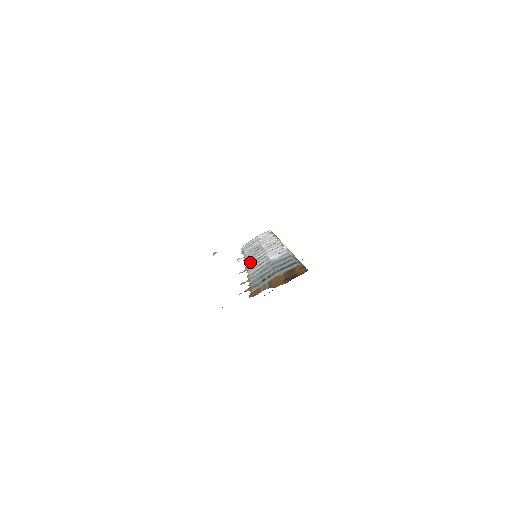
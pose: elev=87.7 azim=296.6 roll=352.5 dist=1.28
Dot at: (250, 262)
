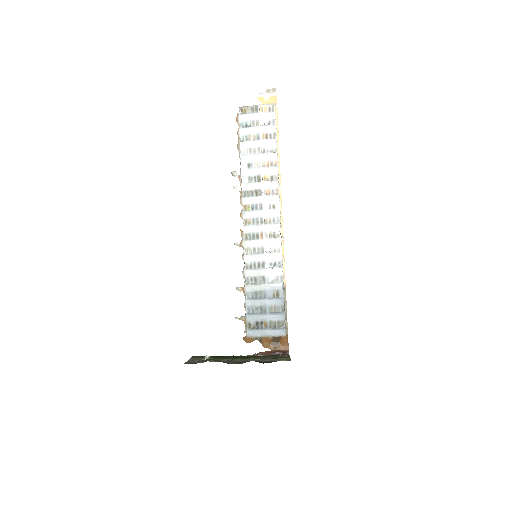
Dot at: (247, 231)
